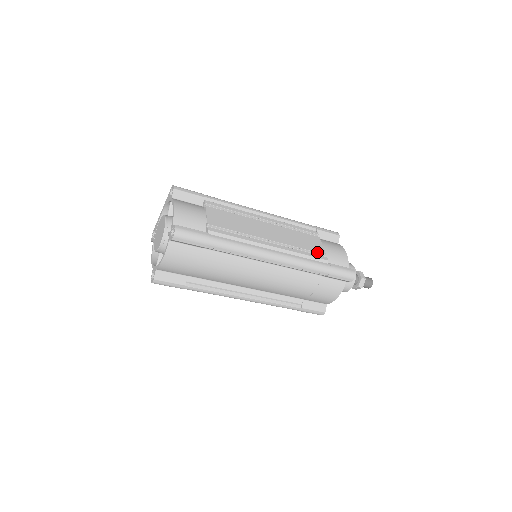
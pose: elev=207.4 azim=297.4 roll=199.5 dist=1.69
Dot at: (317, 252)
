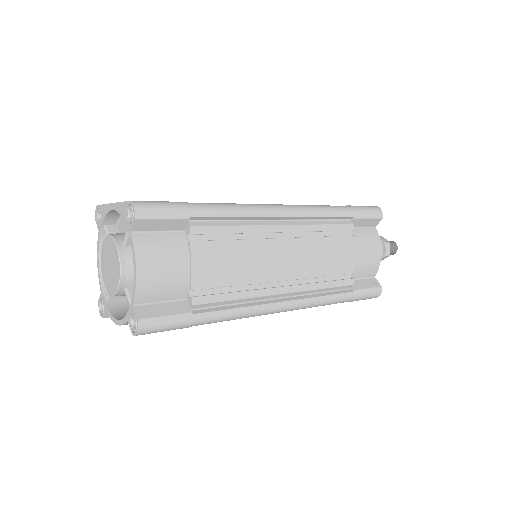
Dot at: (343, 274)
